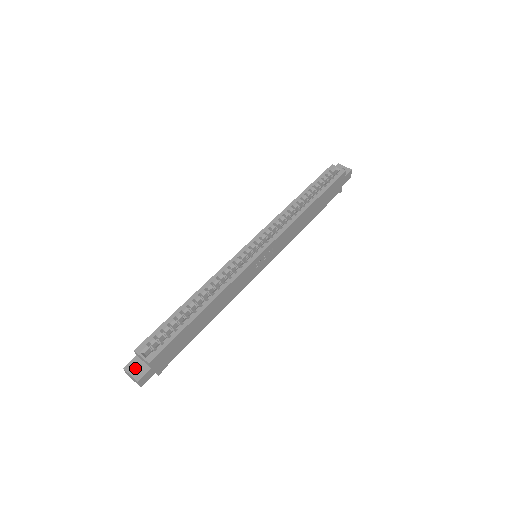
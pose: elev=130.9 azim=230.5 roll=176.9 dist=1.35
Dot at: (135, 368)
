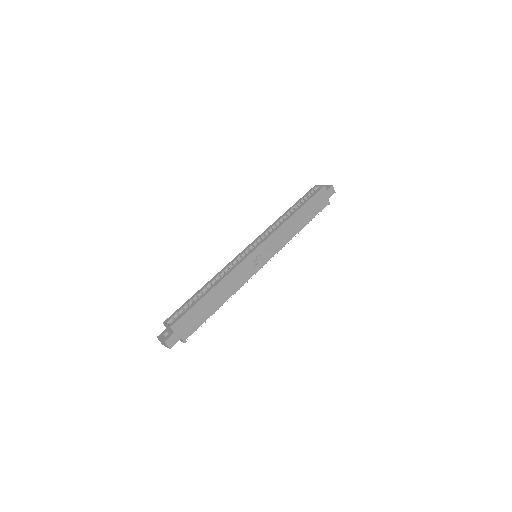
Dot at: occluded
